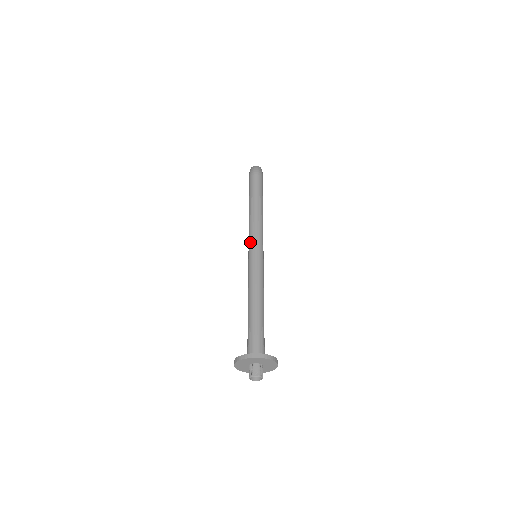
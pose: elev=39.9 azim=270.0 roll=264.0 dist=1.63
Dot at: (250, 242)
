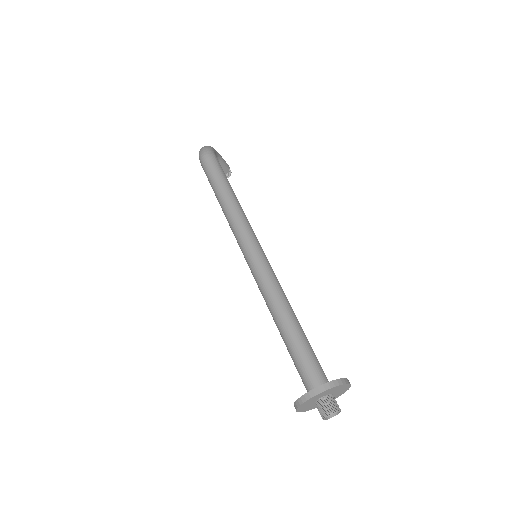
Dot at: (239, 245)
